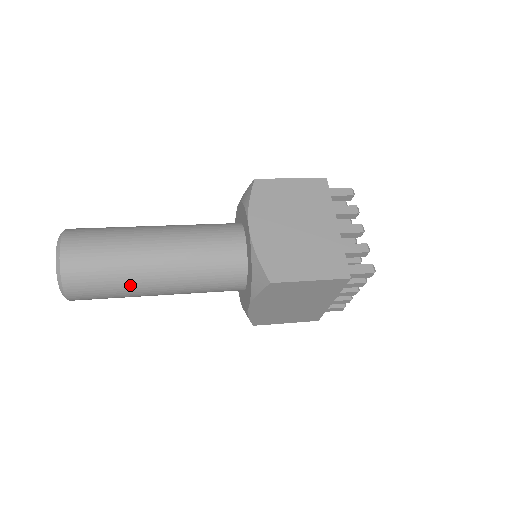
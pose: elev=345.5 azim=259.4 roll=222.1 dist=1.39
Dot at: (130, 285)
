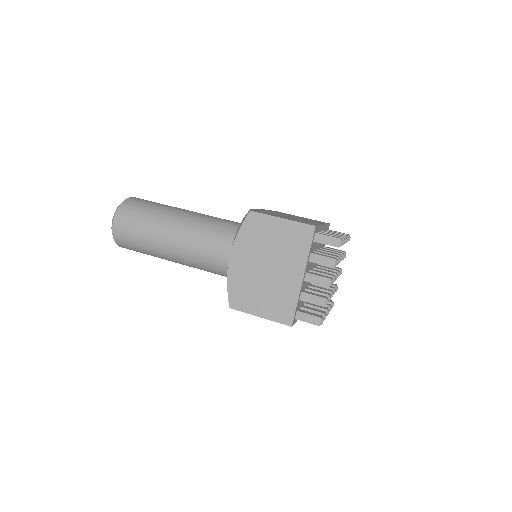
Dot at: occluded
